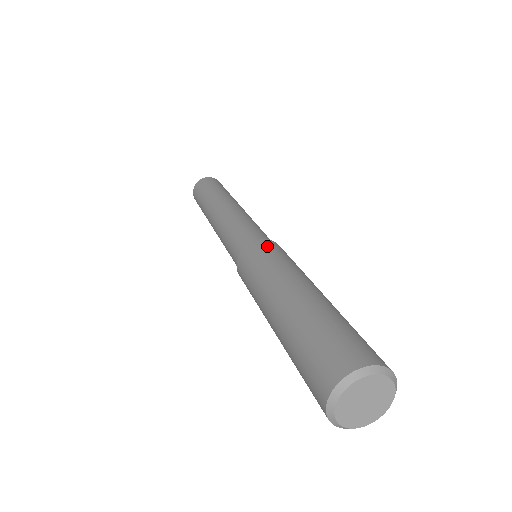
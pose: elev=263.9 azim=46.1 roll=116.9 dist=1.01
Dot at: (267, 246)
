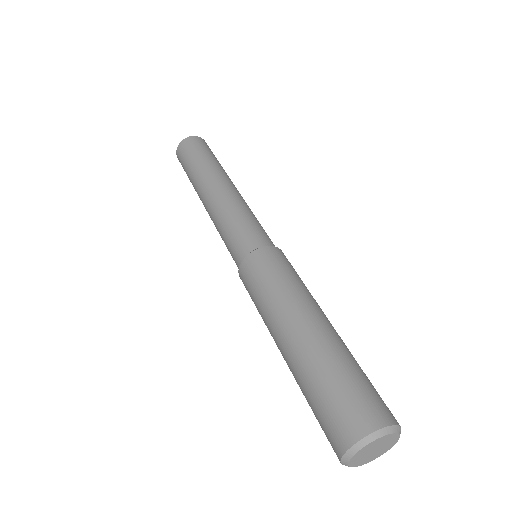
Dot at: (257, 265)
